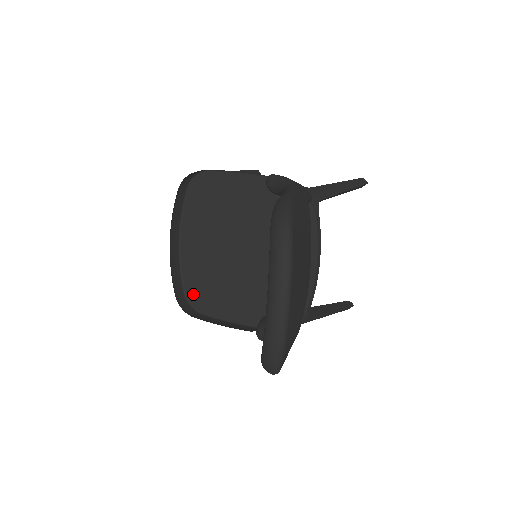
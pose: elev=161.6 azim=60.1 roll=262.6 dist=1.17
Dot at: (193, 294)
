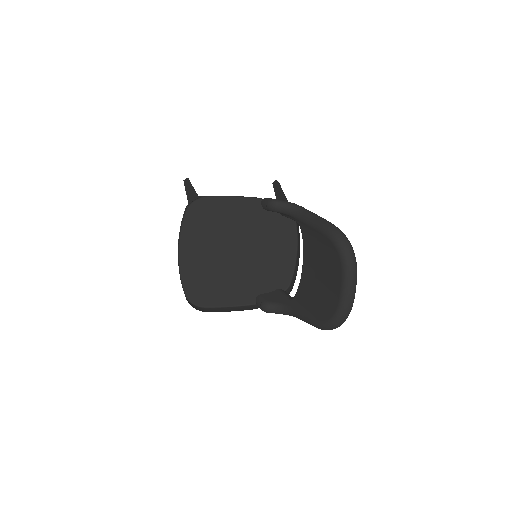
Dot at: (194, 294)
